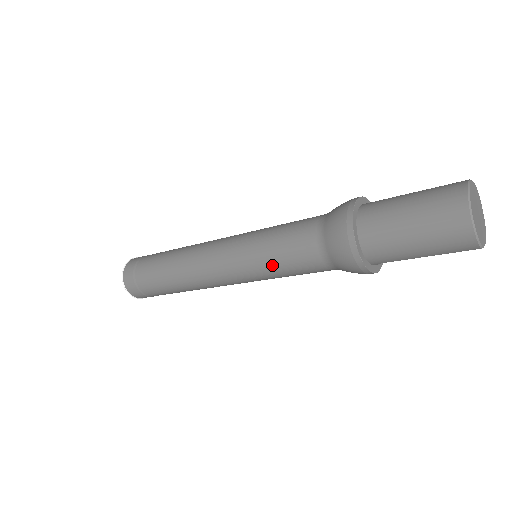
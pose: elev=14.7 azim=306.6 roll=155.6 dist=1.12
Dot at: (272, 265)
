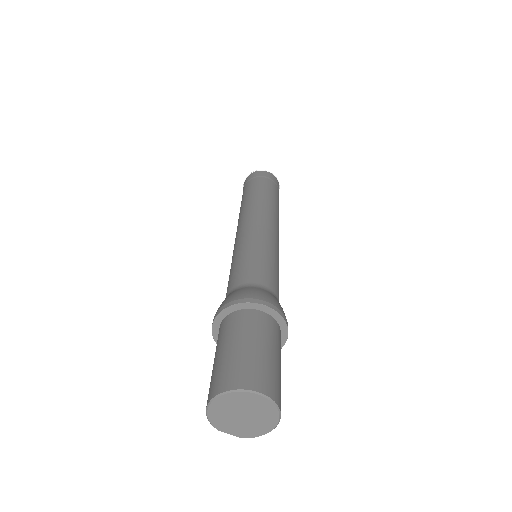
Dot at: occluded
